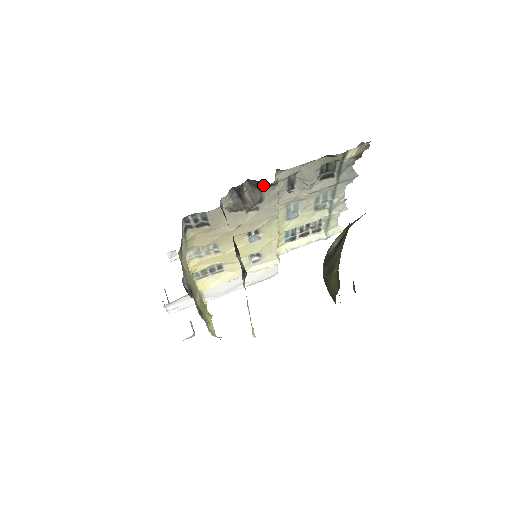
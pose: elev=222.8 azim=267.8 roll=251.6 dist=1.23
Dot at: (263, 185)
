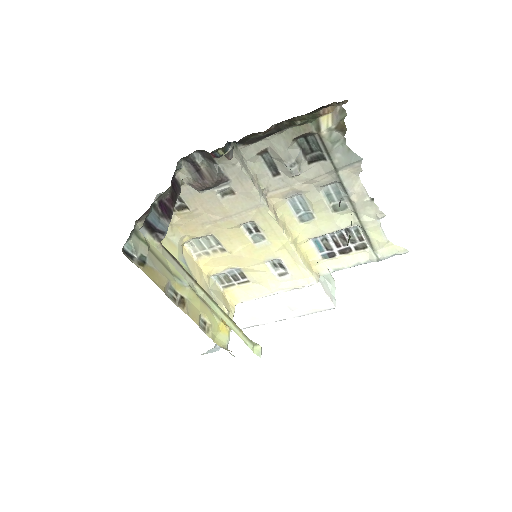
Dot at: (212, 156)
